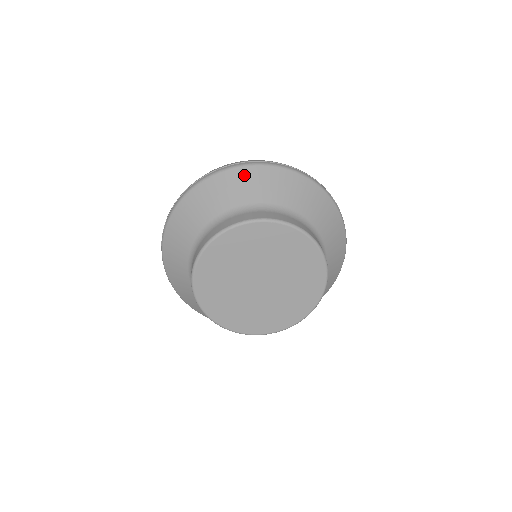
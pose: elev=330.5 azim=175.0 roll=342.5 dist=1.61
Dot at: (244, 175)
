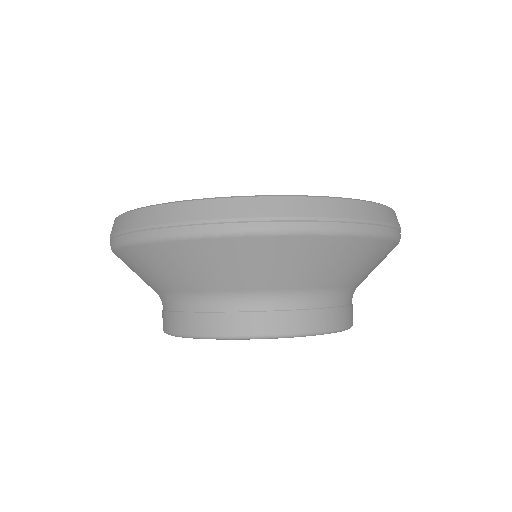
Dot at: (168, 255)
